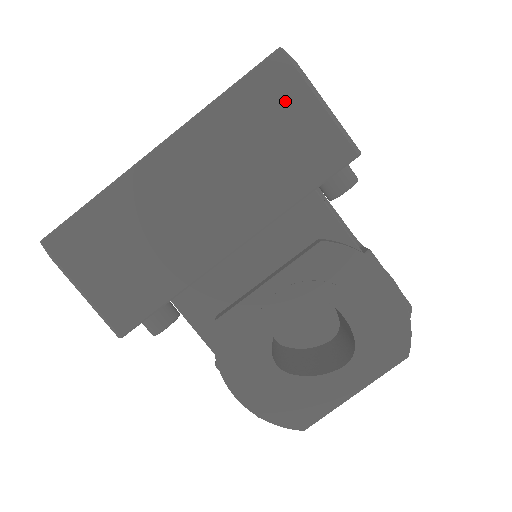
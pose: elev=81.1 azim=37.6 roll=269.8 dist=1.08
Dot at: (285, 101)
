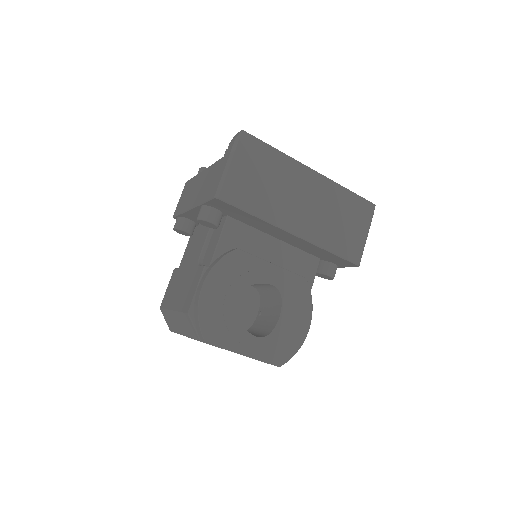
Dot at: (360, 219)
